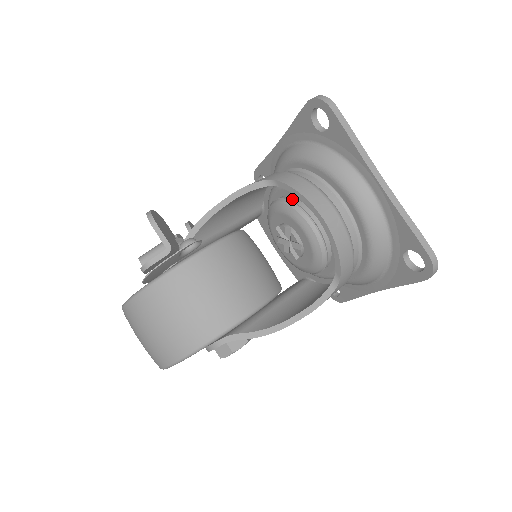
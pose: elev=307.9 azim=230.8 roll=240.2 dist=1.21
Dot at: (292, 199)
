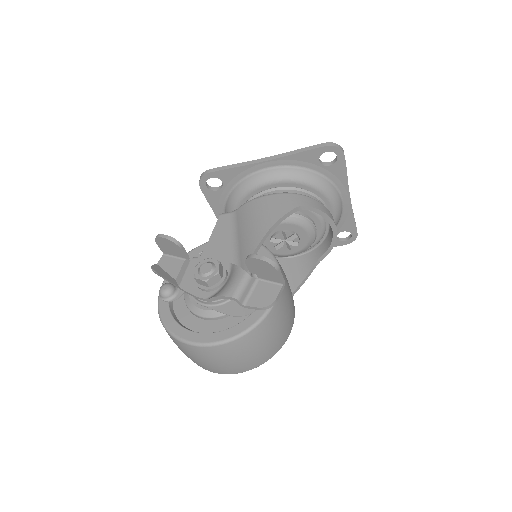
Dot at: (300, 213)
